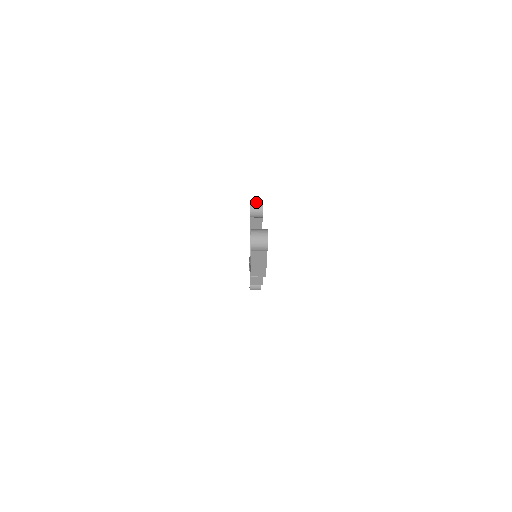
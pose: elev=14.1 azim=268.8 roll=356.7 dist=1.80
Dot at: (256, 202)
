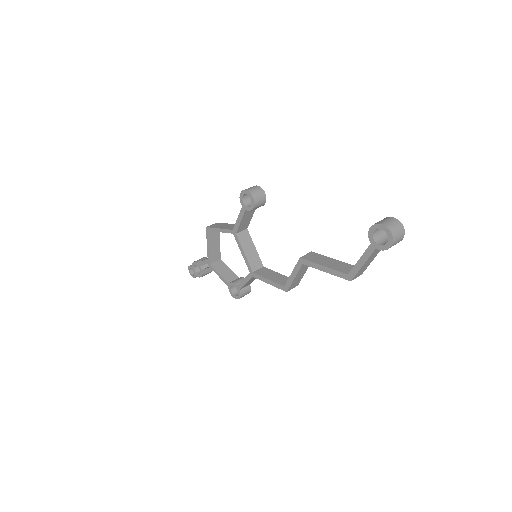
Dot at: (254, 189)
